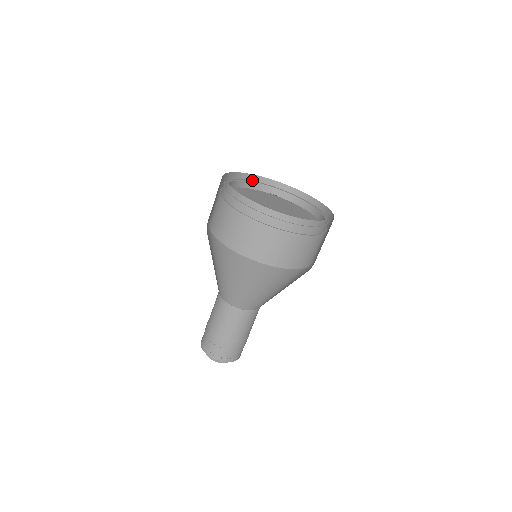
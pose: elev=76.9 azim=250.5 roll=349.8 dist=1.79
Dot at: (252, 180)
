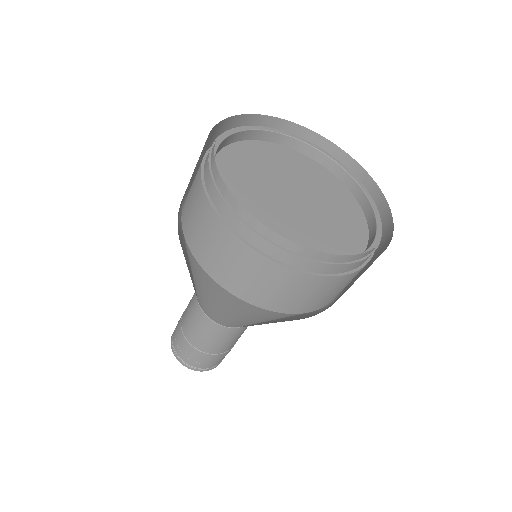
Dot at: (252, 122)
